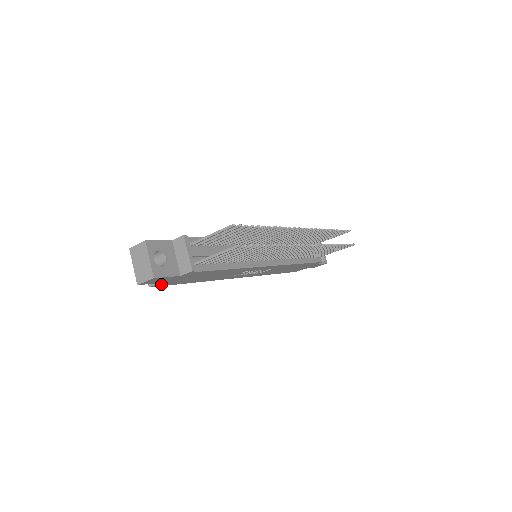
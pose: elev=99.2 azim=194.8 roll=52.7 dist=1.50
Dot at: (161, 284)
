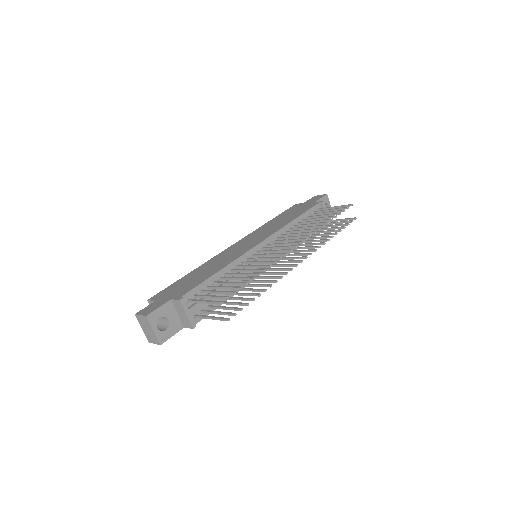
Dot at: occluded
